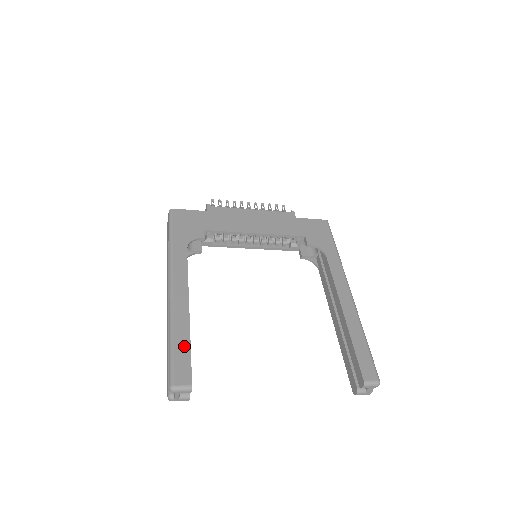
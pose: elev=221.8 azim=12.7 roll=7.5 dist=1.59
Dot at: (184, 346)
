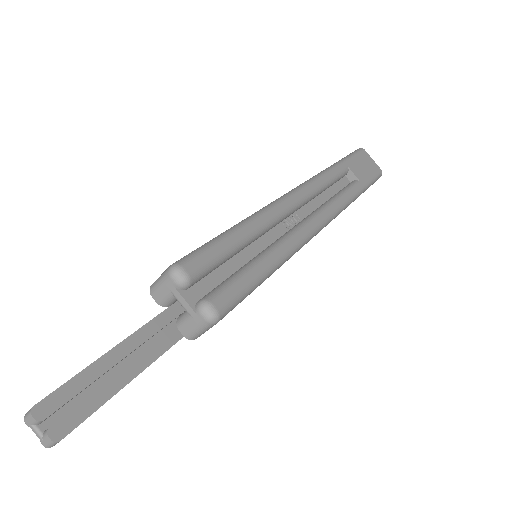
Dot at: (79, 373)
